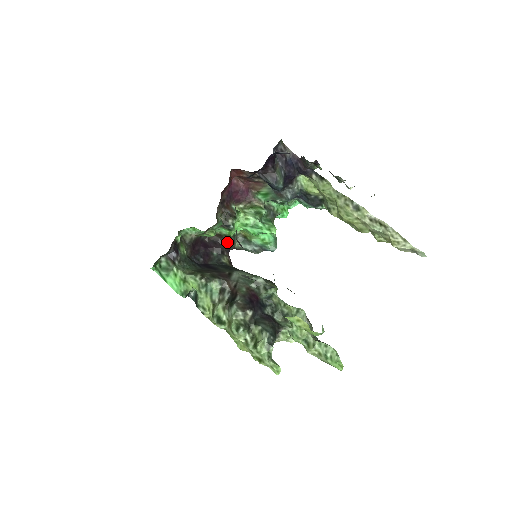
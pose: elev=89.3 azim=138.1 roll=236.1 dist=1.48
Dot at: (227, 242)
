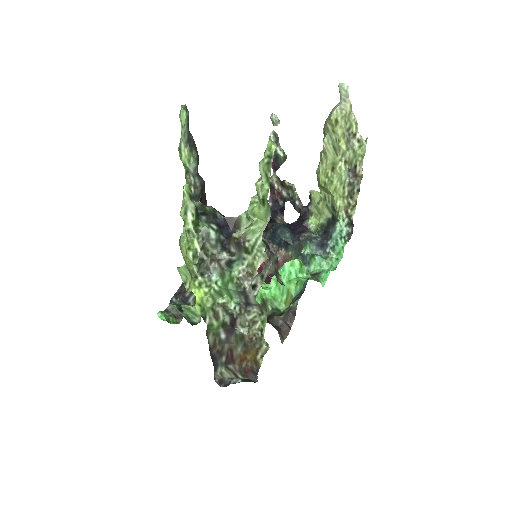
Dot at: (270, 316)
